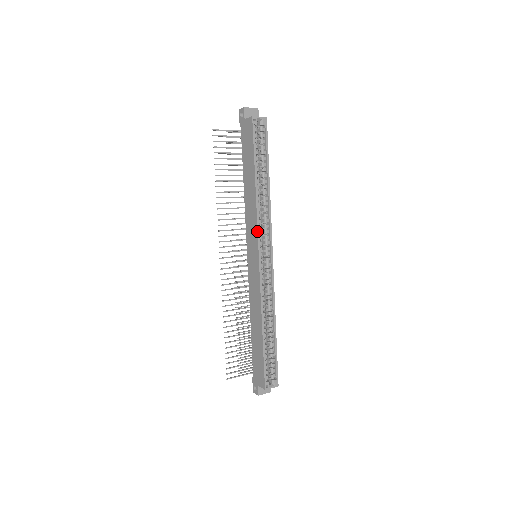
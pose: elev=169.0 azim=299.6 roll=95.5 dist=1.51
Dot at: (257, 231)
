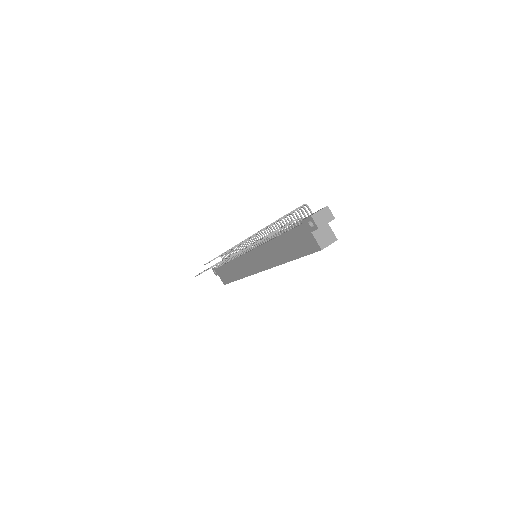
Dot at: occluded
